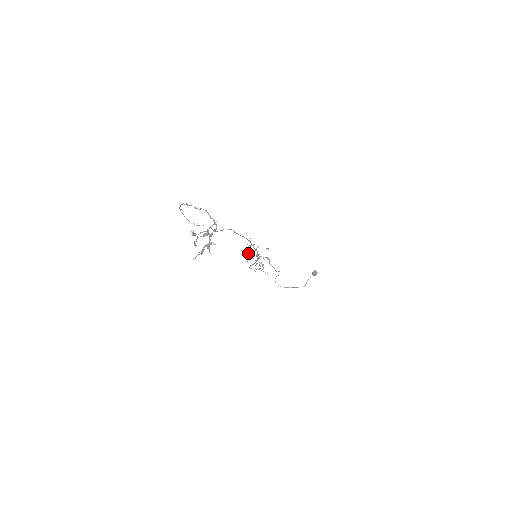
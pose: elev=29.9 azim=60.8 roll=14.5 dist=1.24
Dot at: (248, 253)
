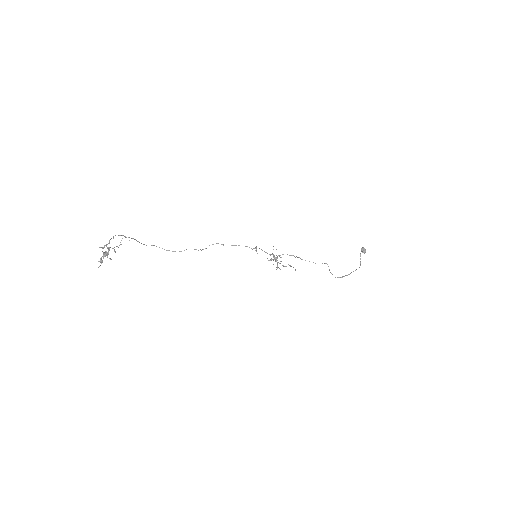
Dot at: (271, 258)
